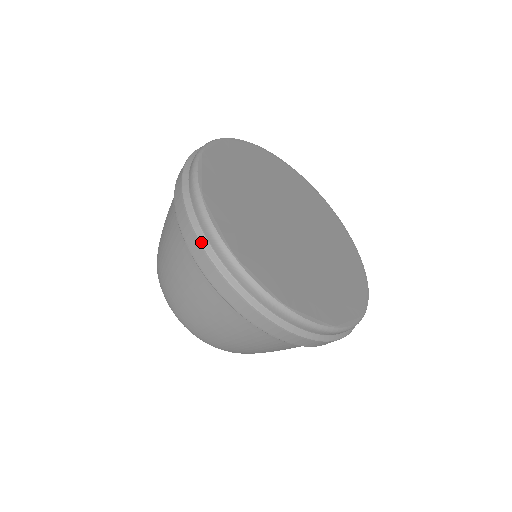
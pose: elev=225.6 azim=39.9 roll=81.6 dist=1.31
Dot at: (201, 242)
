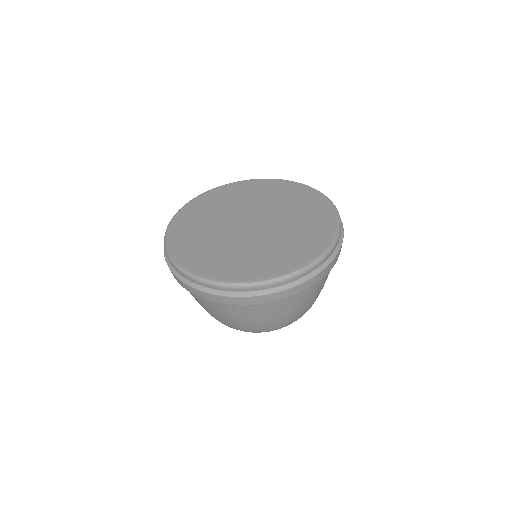
Dot at: (164, 248)
